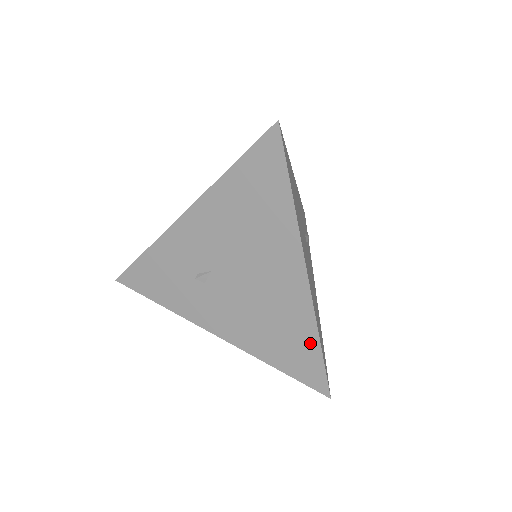
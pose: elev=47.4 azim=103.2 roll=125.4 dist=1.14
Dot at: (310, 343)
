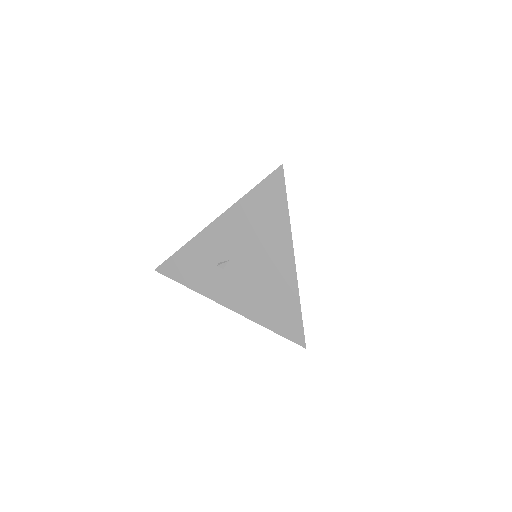
Dot at: (294, 308)
